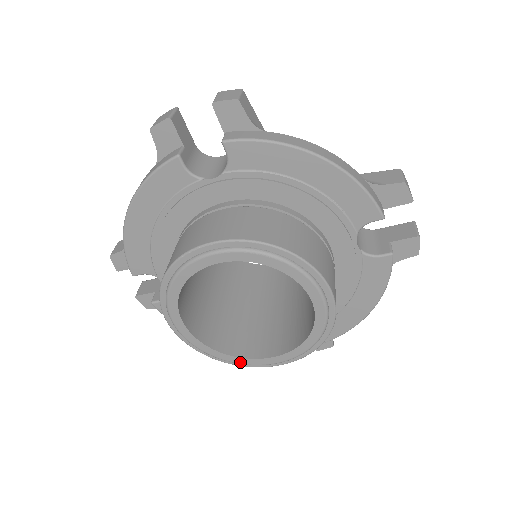
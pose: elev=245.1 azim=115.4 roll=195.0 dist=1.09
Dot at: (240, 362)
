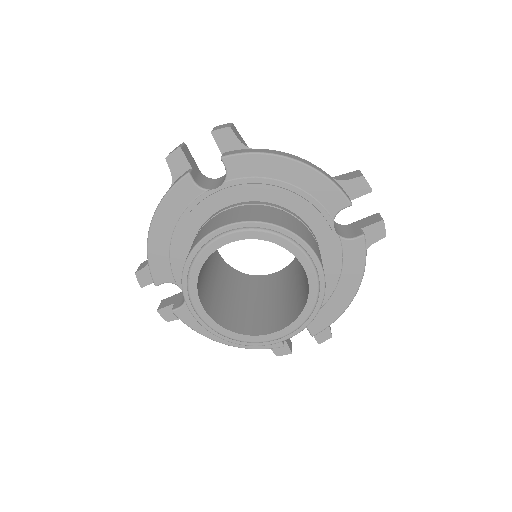
Dot at: (252, 340)
